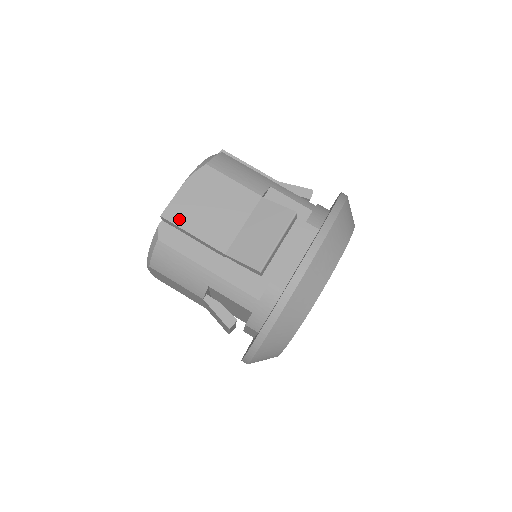
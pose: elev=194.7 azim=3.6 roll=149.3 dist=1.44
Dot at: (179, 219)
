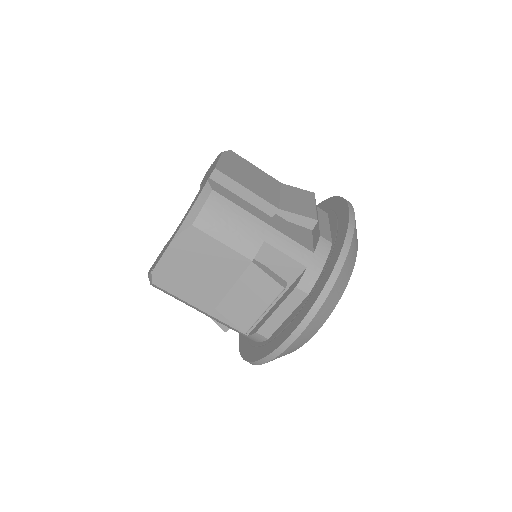
Dot at: (231, 175)
